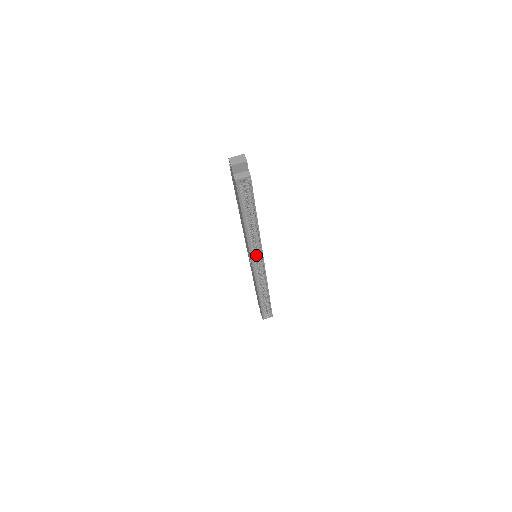
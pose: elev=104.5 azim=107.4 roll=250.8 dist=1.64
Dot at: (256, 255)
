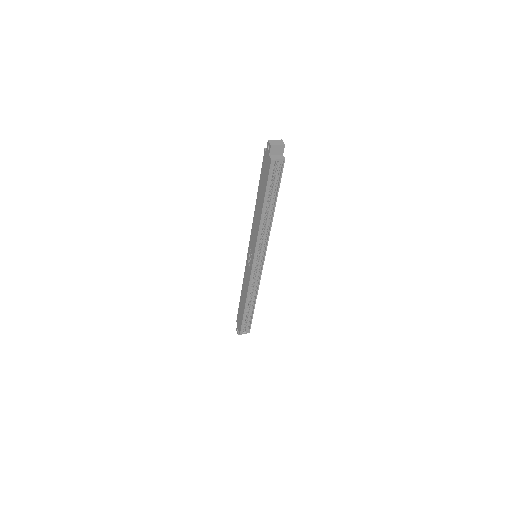
Dot at: (258, 253)
